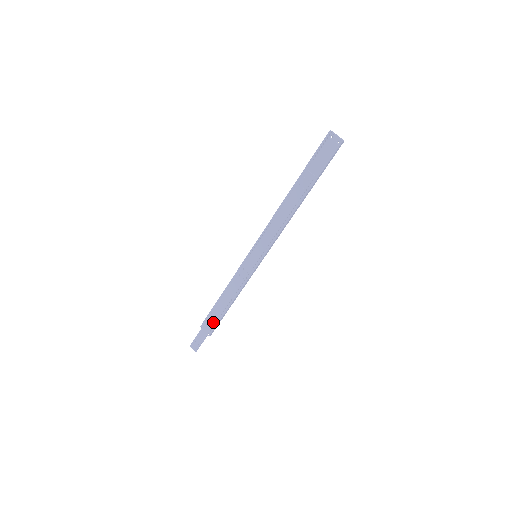
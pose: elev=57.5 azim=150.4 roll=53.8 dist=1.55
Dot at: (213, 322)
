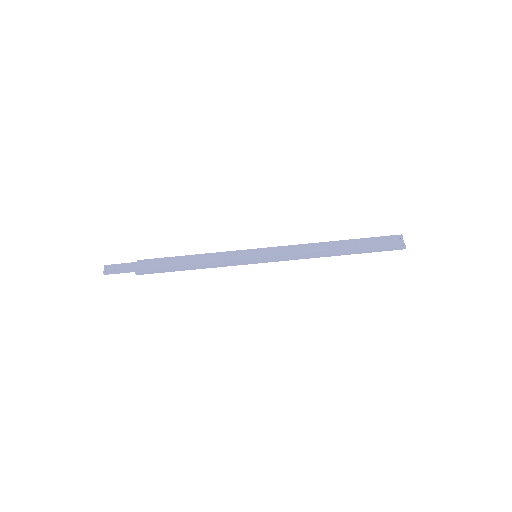
Dot at: (155, 266)
